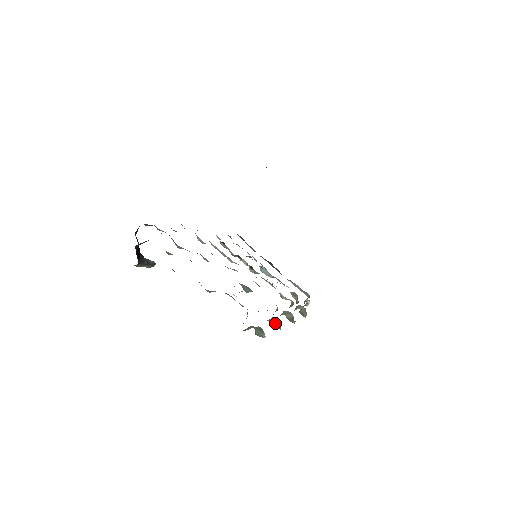
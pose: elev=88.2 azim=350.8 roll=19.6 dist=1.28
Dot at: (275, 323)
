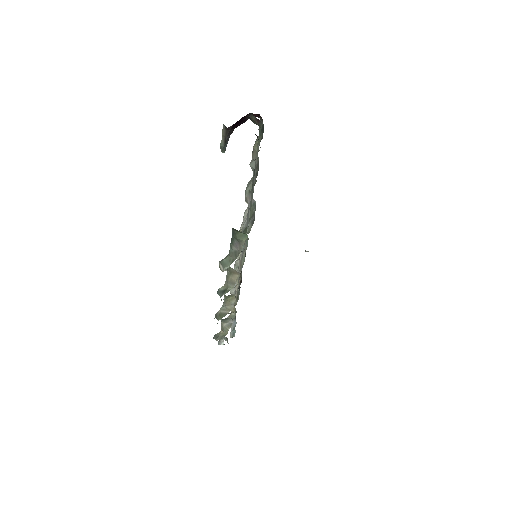
Dot at: (224, 289)
